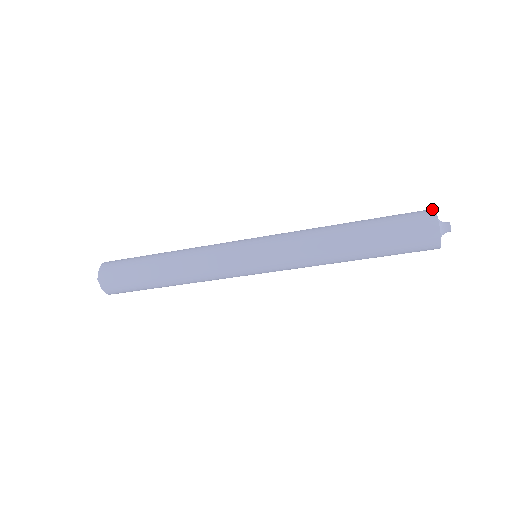
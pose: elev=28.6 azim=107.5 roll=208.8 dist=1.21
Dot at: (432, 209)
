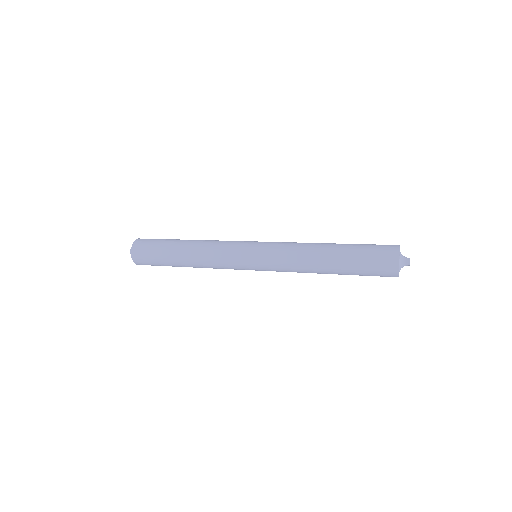
Dot at: (398, 249)
